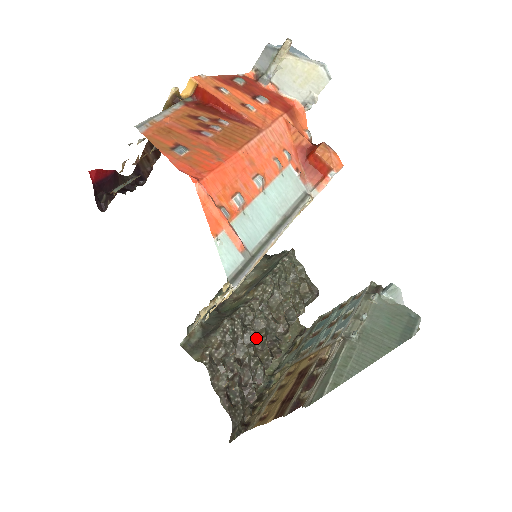
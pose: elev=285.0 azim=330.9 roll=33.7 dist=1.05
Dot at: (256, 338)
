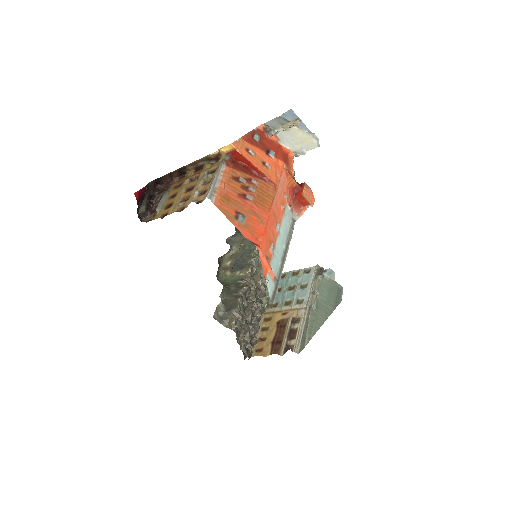
Dot at: (252, 305)
